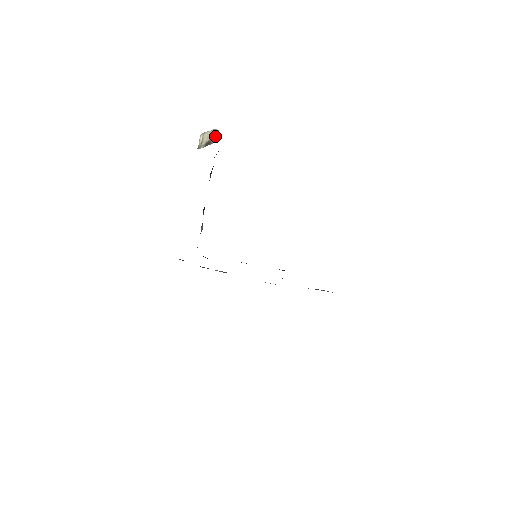
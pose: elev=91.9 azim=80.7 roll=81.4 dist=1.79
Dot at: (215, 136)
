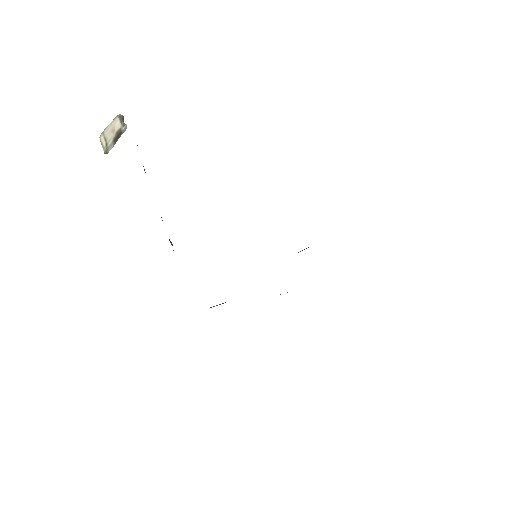
Dot at: (123, 122)
